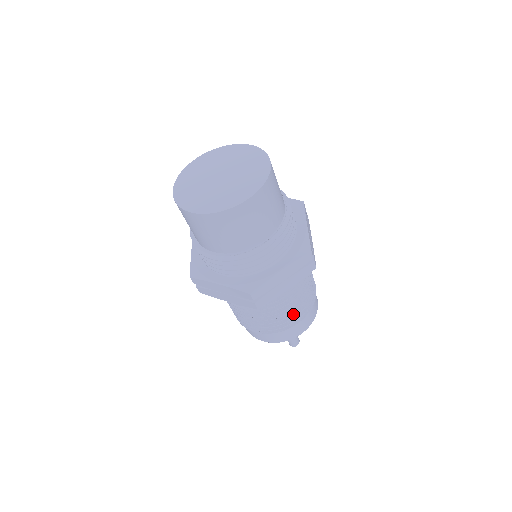
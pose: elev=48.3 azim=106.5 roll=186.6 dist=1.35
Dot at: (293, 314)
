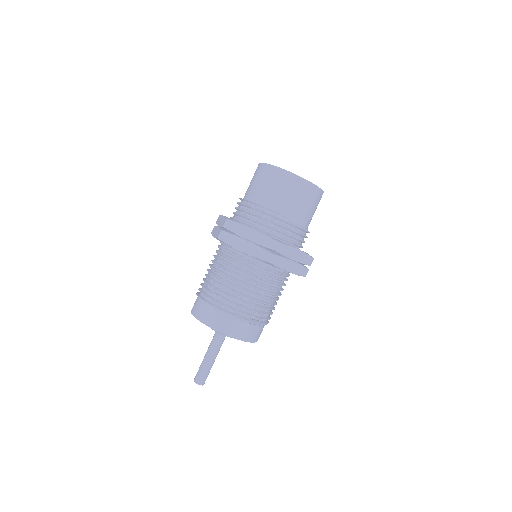
Dot at: (260, 311)
